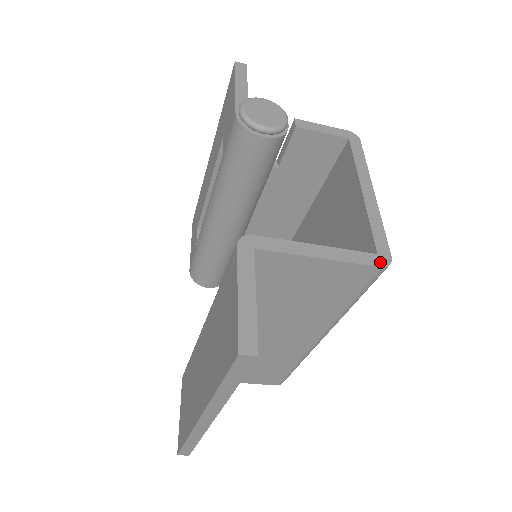
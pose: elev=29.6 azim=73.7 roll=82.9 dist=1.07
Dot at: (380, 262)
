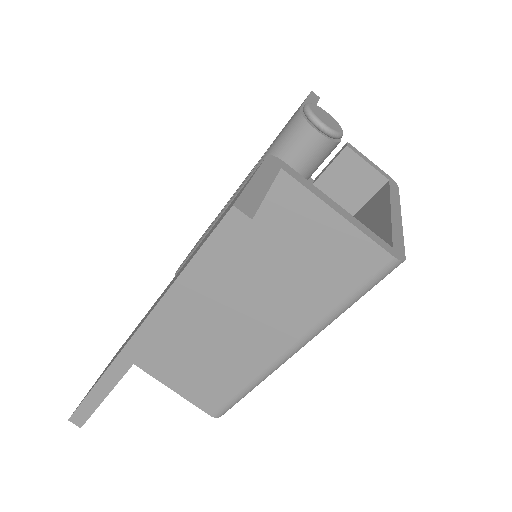
Dot at: (394, 253)
